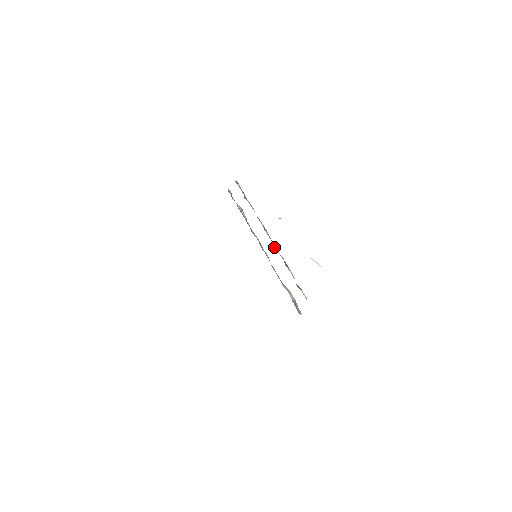
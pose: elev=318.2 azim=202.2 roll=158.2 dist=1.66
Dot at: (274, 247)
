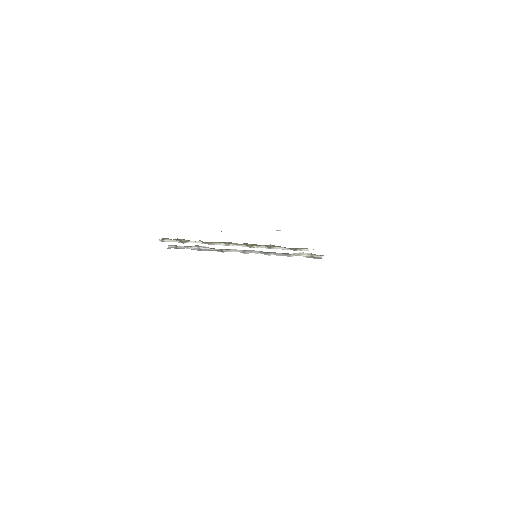
Dot at: (248, 246)
